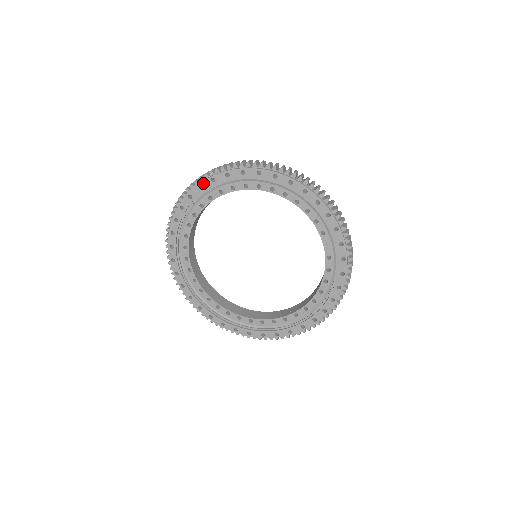
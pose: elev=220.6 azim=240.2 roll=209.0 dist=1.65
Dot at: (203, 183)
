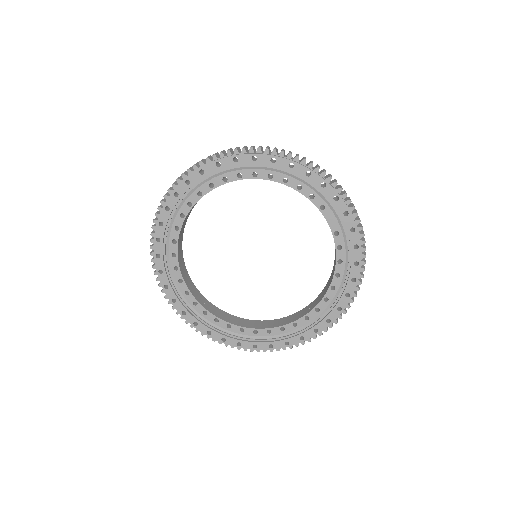
Dot at: (178, 189)
